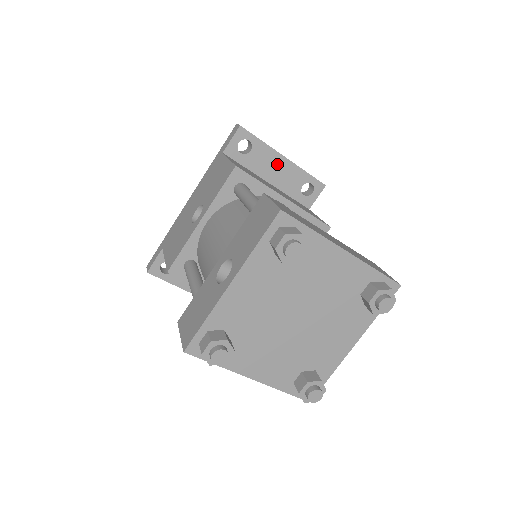
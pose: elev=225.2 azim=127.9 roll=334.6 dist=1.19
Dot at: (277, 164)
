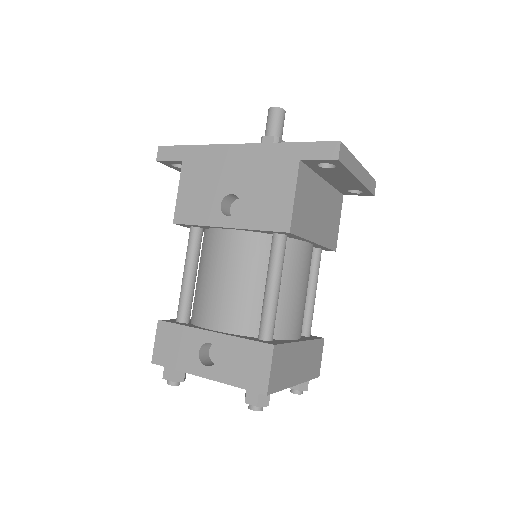
Dot at: (346, 179)
